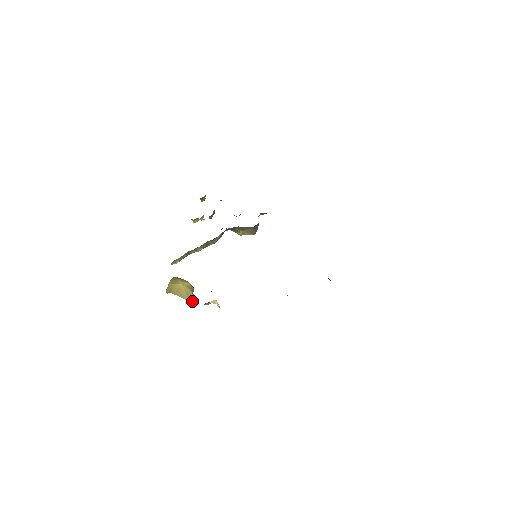
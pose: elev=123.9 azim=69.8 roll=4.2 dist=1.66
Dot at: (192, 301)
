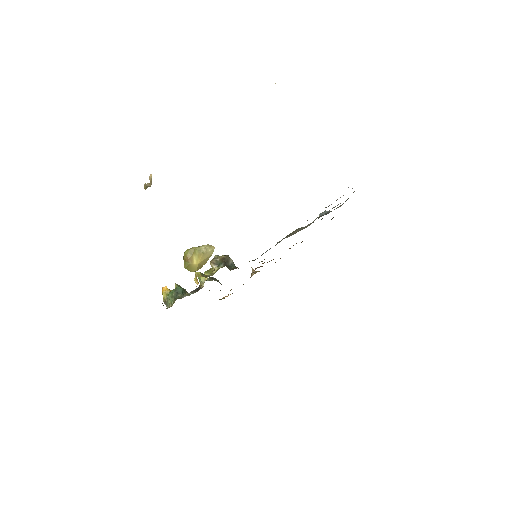
Dot at: (212, 251)
